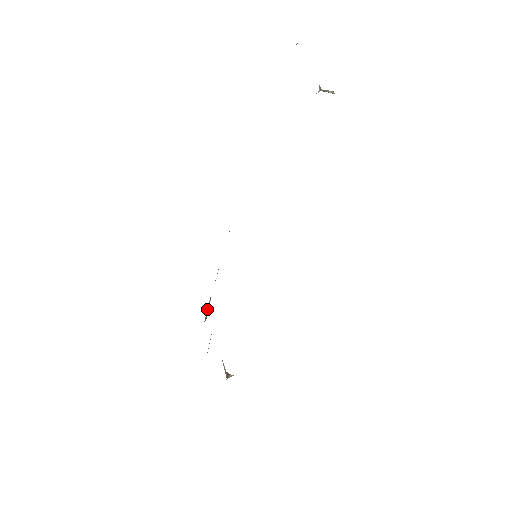
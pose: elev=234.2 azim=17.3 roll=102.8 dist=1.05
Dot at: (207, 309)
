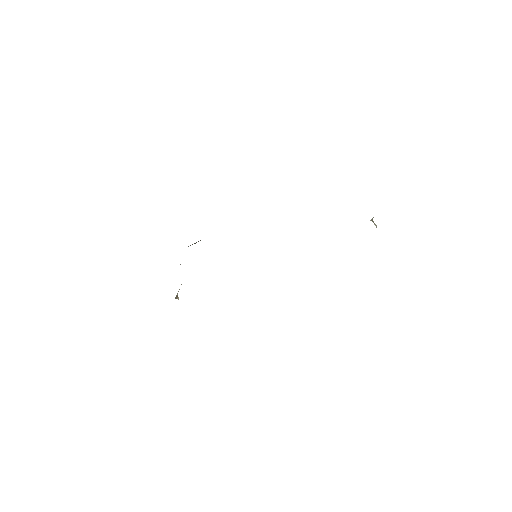
Dot at: occluded
